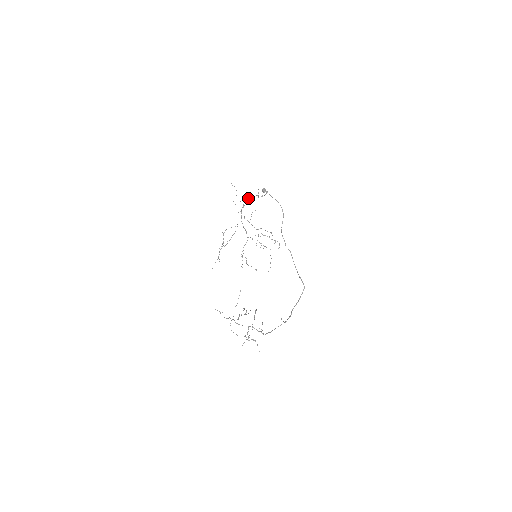
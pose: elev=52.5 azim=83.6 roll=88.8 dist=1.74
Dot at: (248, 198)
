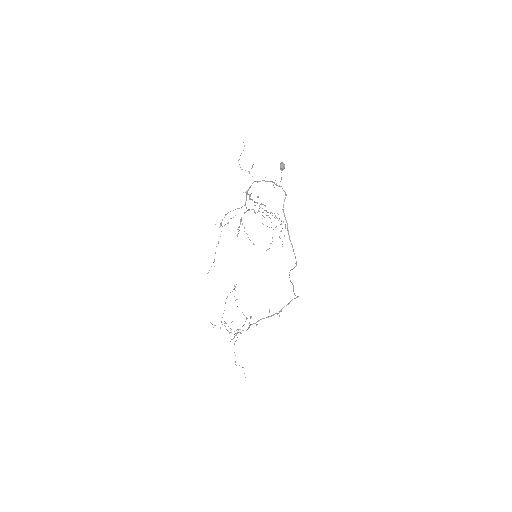
Dot at: occluded
